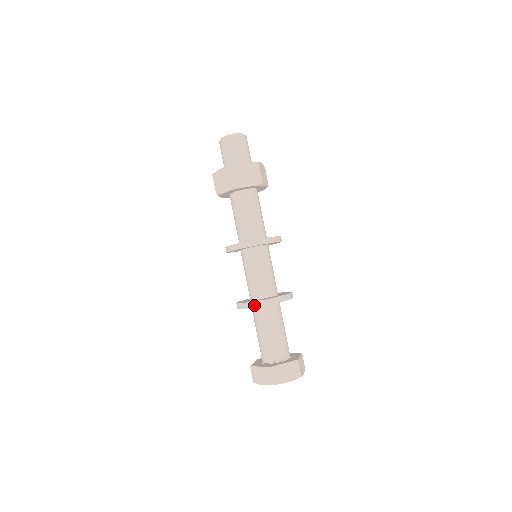
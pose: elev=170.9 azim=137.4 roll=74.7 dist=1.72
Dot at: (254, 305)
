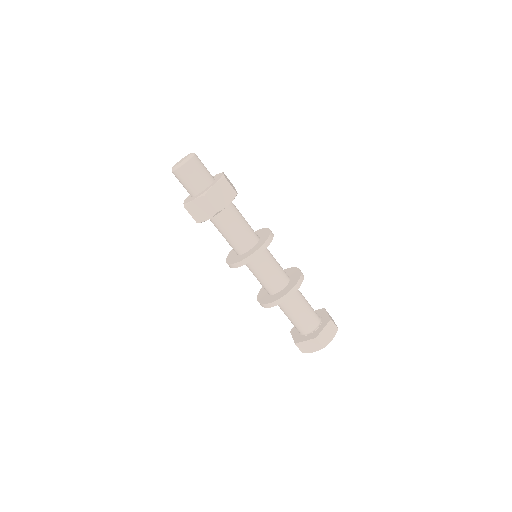
Dot at: (282, 301)
